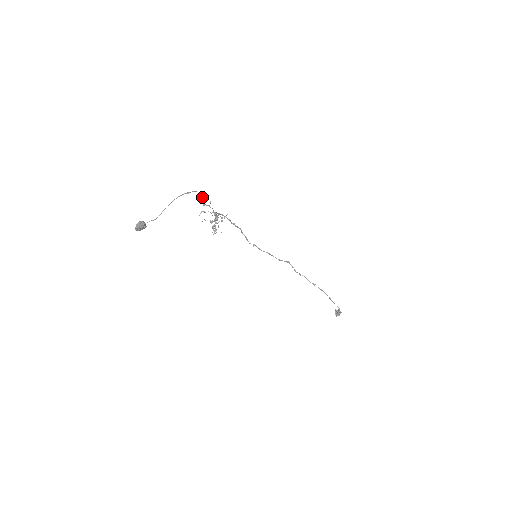
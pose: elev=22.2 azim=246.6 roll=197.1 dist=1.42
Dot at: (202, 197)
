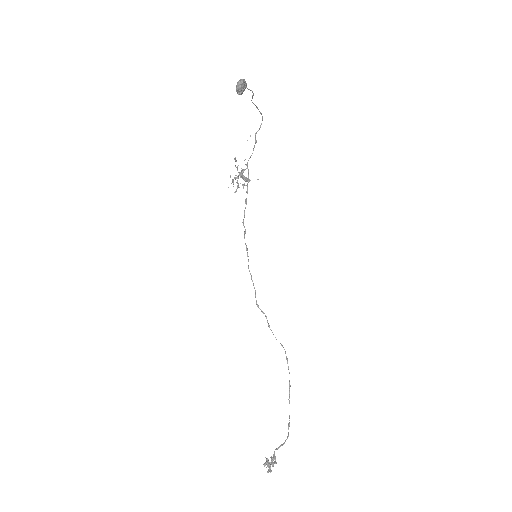
Dot at: (255, 134)
